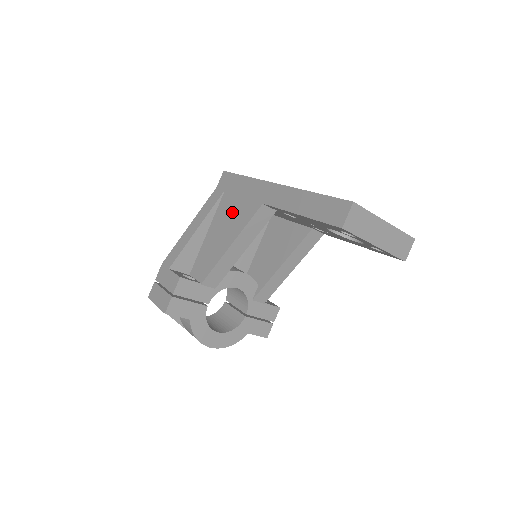
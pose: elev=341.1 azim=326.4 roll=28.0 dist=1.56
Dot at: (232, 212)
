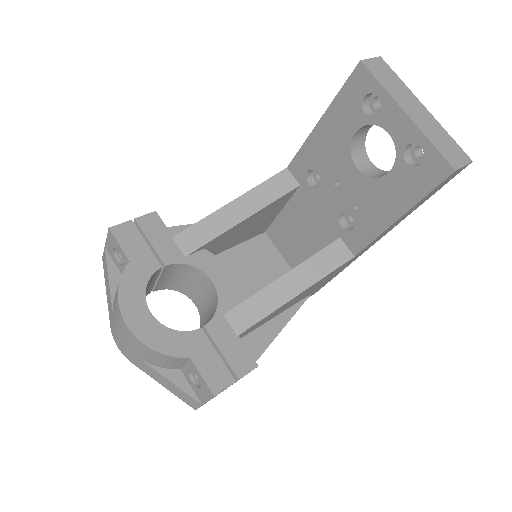
Dot at: occluded
